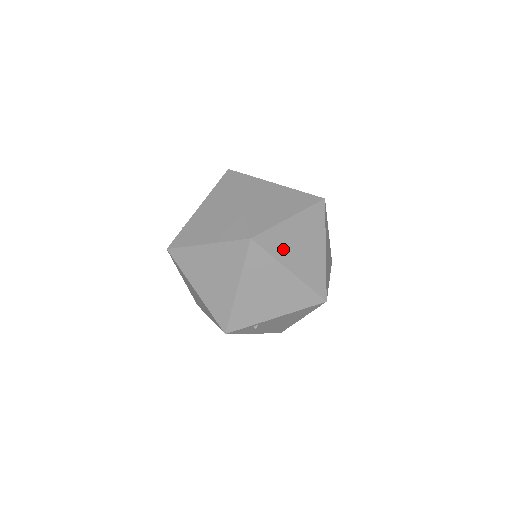
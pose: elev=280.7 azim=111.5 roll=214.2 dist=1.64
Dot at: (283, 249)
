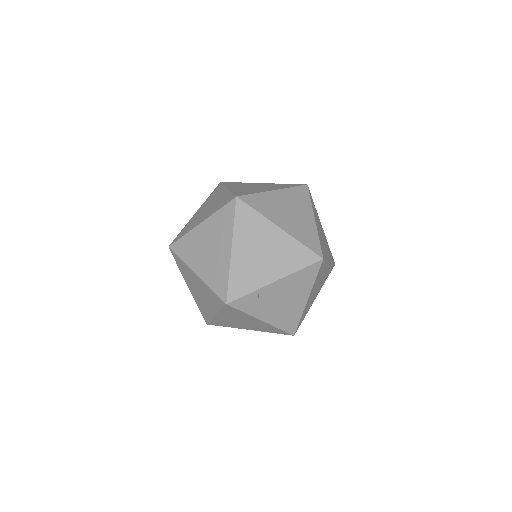
Dot at: (270, 210)
